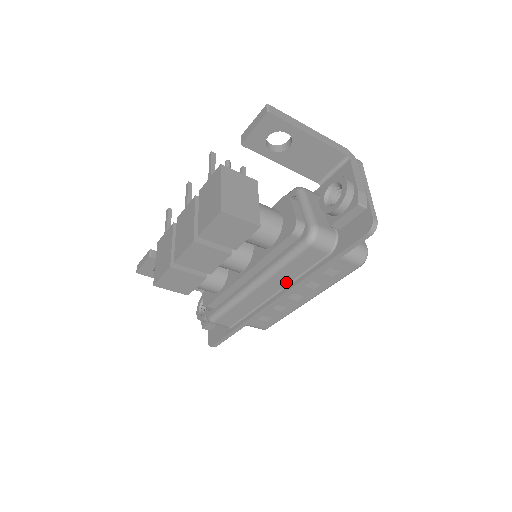
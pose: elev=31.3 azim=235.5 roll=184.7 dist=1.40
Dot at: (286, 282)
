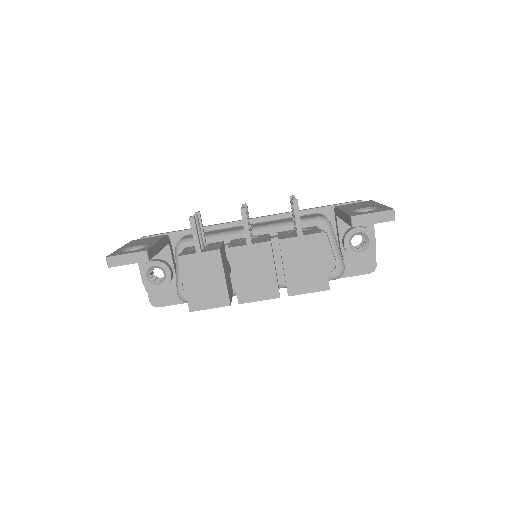
Dot at: occluded
